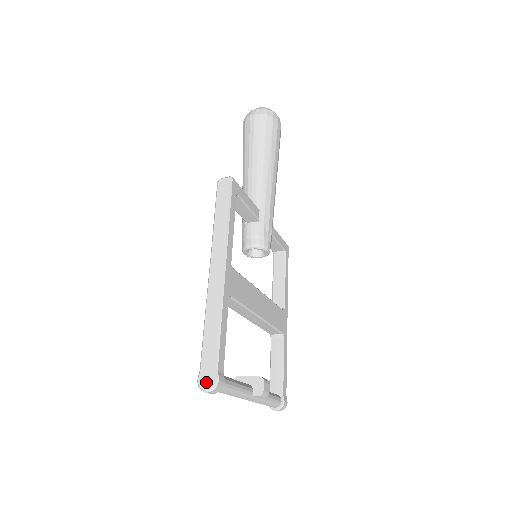
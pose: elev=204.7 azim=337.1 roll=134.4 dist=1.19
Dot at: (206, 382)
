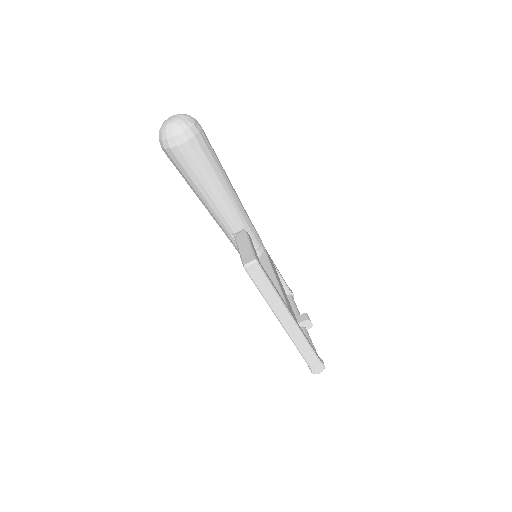
Dot at: (318, 371)
